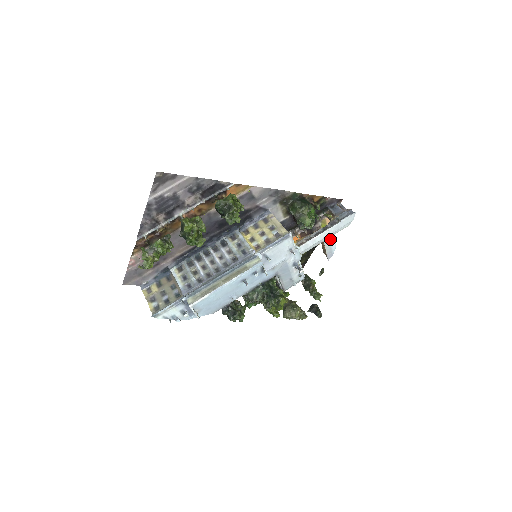
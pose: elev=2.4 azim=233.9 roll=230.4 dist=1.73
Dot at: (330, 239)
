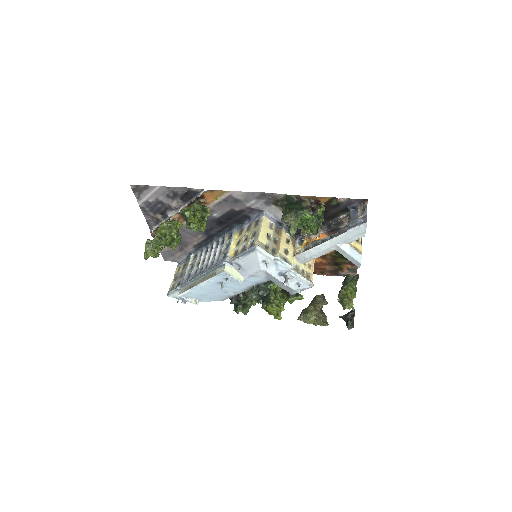
Dot at: (343, 248)
